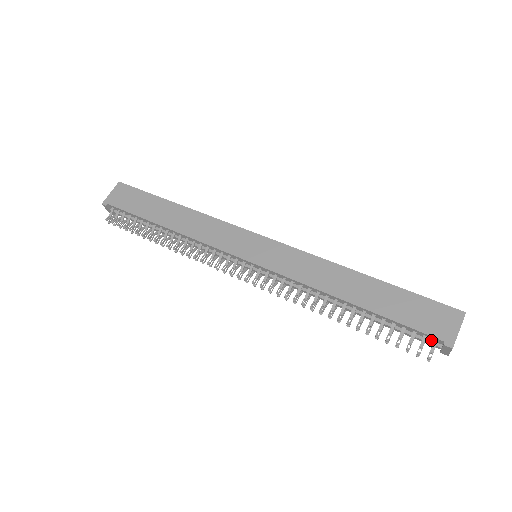
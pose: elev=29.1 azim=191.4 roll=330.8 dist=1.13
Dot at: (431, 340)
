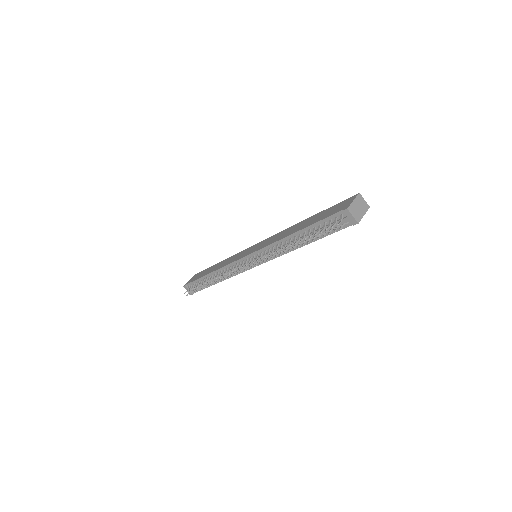
Dot at: (341, 218)
